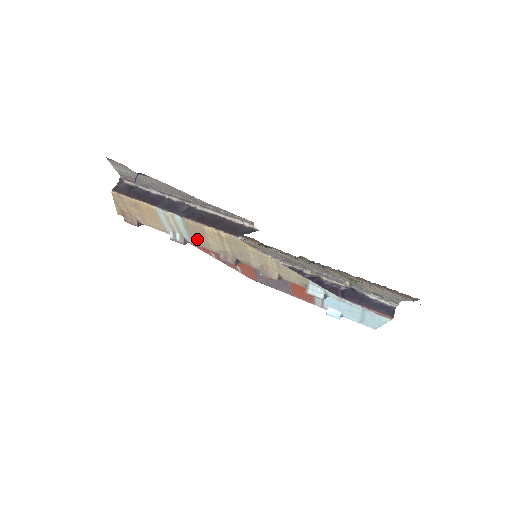
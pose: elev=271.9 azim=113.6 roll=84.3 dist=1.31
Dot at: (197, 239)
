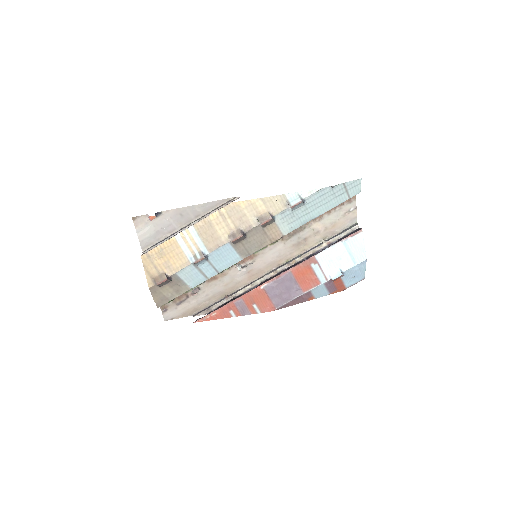
Dot at: (210, 242)
